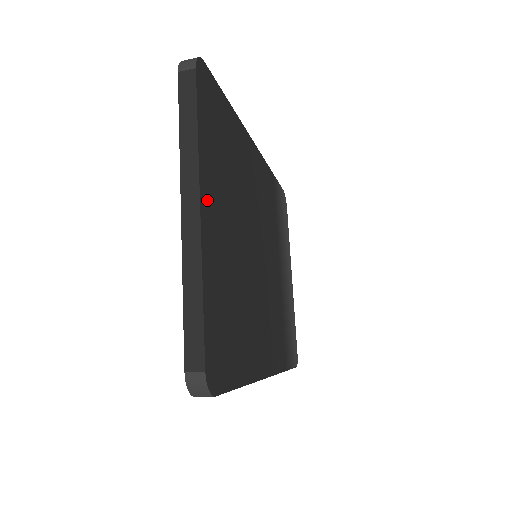
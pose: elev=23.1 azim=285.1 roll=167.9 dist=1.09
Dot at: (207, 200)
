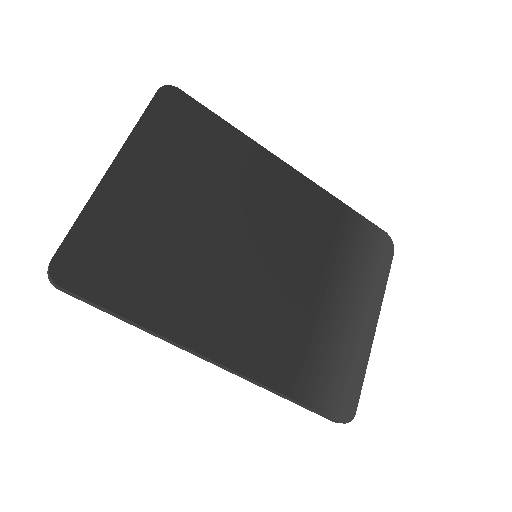
Dot at: (129, 165)
